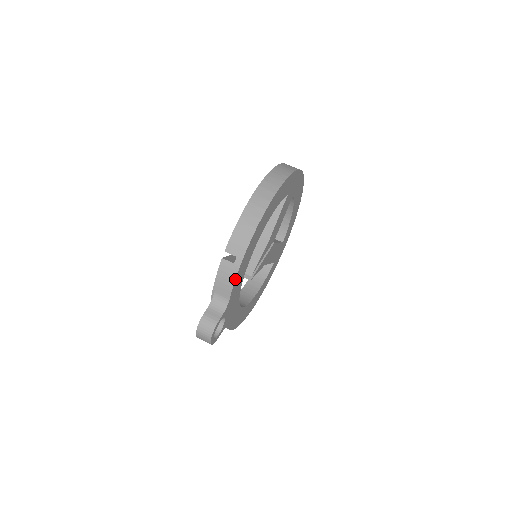
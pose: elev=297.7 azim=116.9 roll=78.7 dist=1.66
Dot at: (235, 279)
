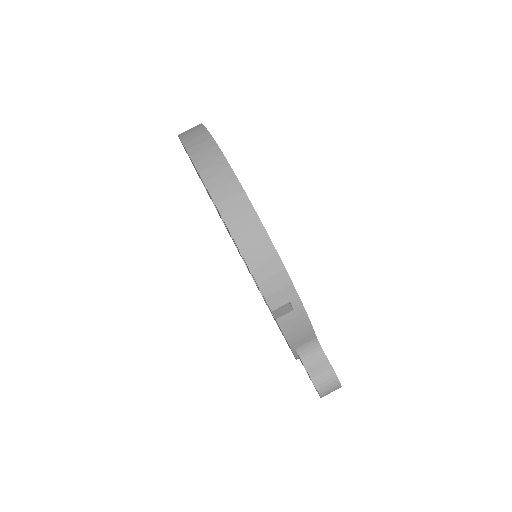
Dot at: (309, 319)
